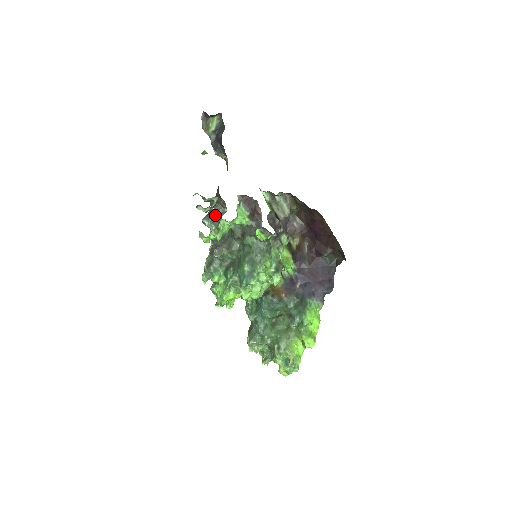
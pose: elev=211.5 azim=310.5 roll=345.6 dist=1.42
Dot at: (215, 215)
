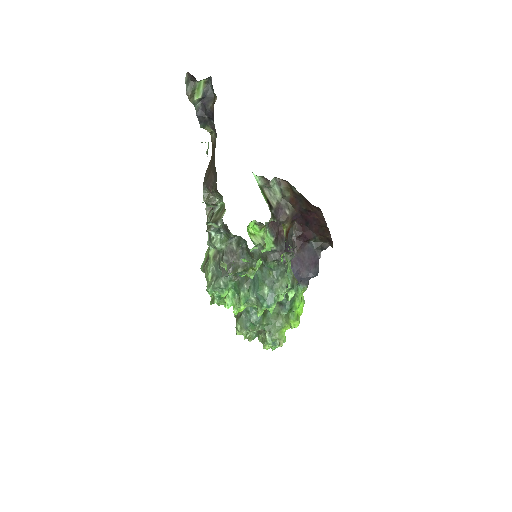
Dot at: (229, 232)
